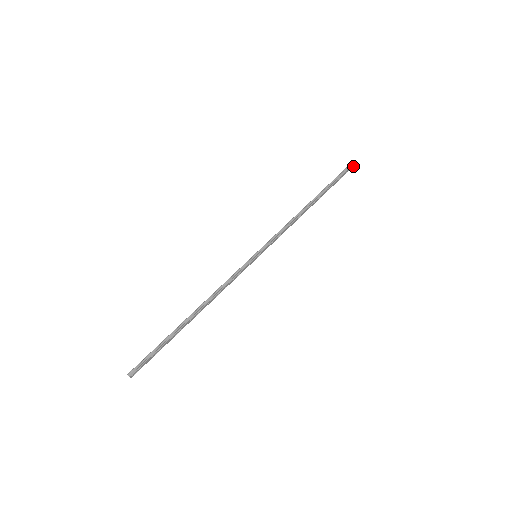
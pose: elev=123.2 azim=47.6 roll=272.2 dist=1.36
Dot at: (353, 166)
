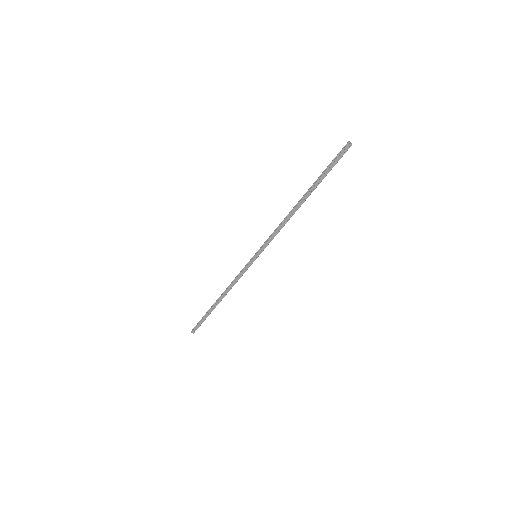
Dot at: occluded
